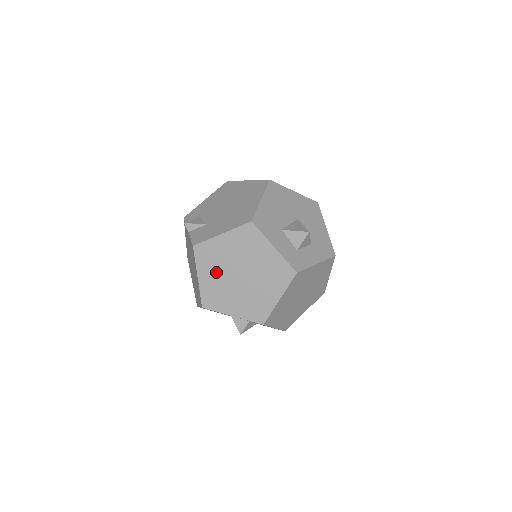
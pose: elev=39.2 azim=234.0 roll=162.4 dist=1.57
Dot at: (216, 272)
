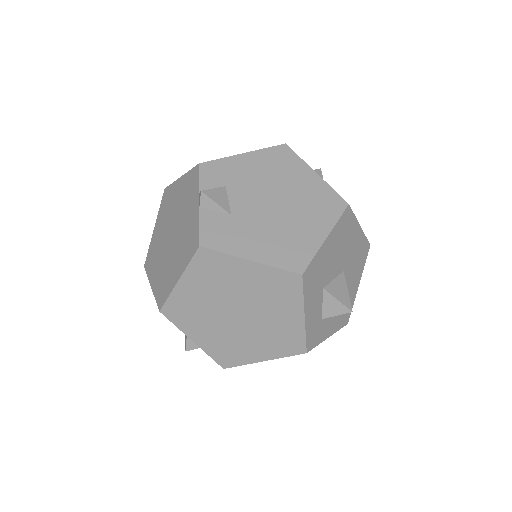
Dot at: (208, 291)
